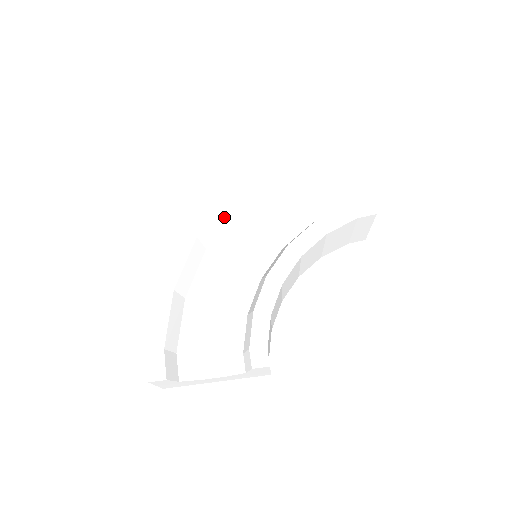
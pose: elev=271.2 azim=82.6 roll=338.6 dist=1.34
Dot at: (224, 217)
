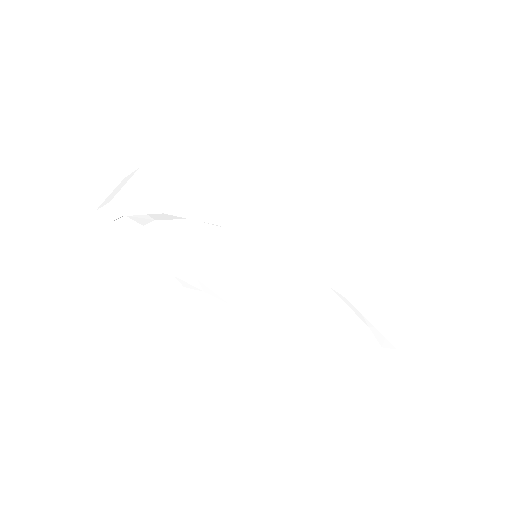
Dot at: occluded
